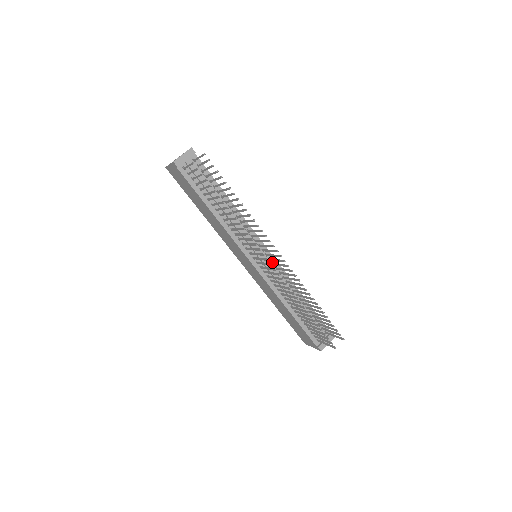
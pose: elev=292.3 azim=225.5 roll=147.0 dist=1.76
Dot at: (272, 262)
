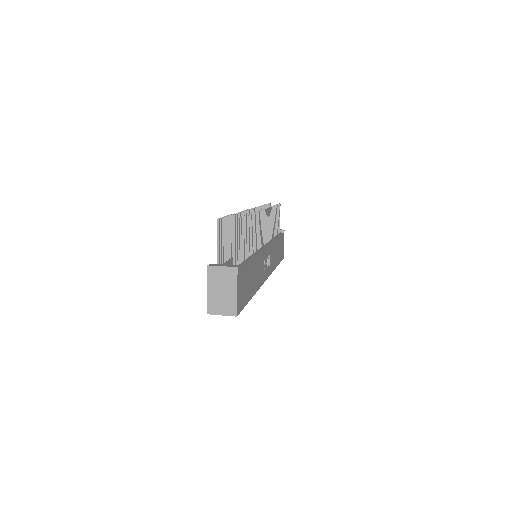
Dot at: occluded
